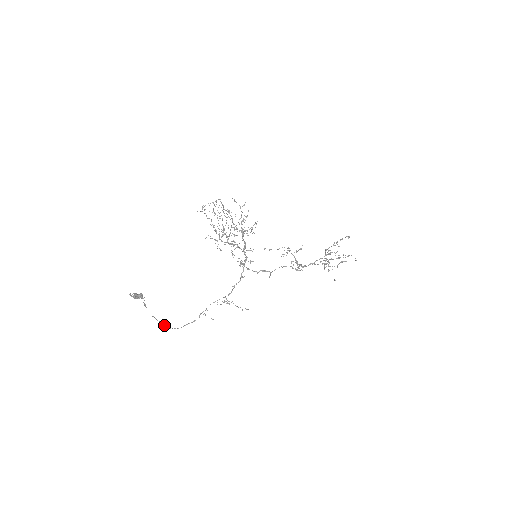
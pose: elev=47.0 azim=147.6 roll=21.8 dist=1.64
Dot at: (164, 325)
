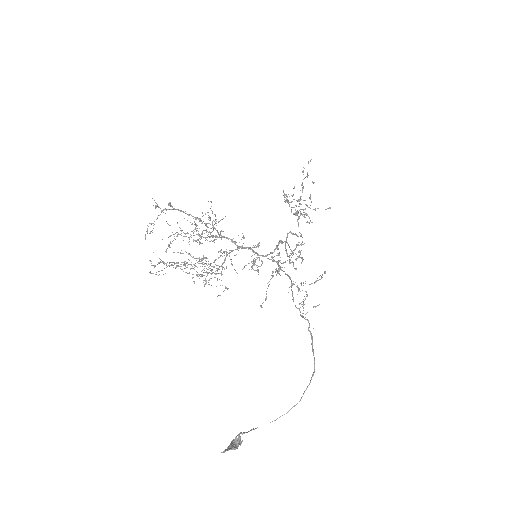
Dot at: occluded
